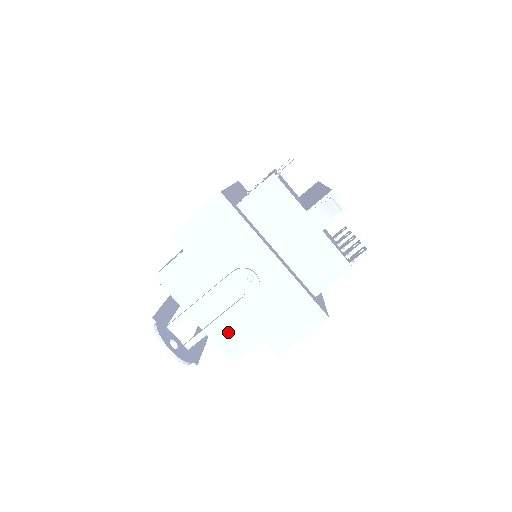
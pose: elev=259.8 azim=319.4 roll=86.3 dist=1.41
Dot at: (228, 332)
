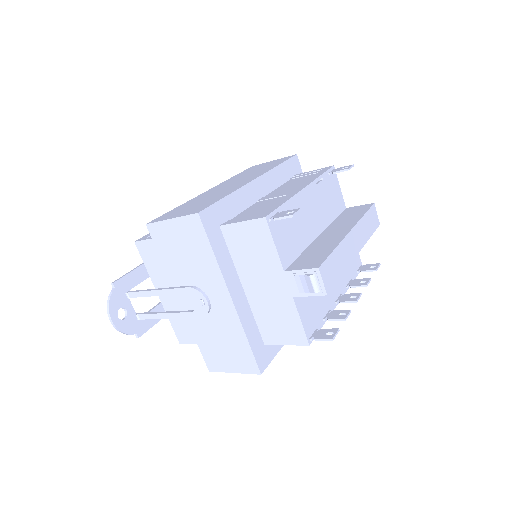
Dot at: (183, 321)
